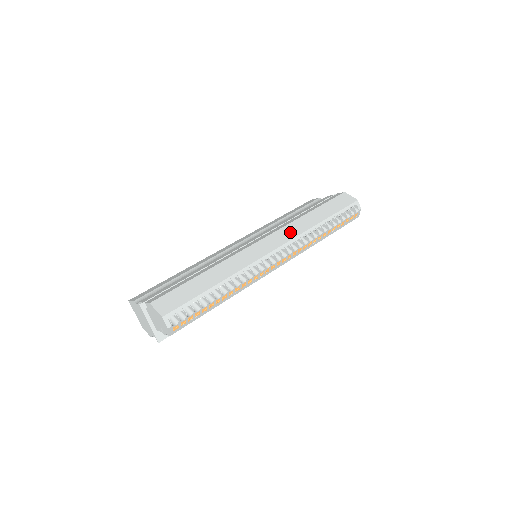
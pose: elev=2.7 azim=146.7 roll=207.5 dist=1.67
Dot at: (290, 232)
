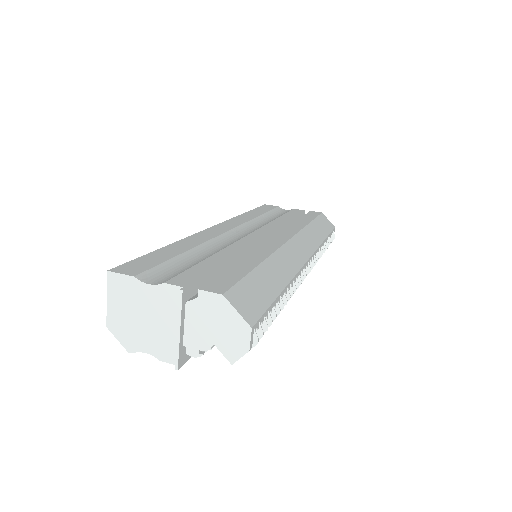
Dot at: (310, 240)
